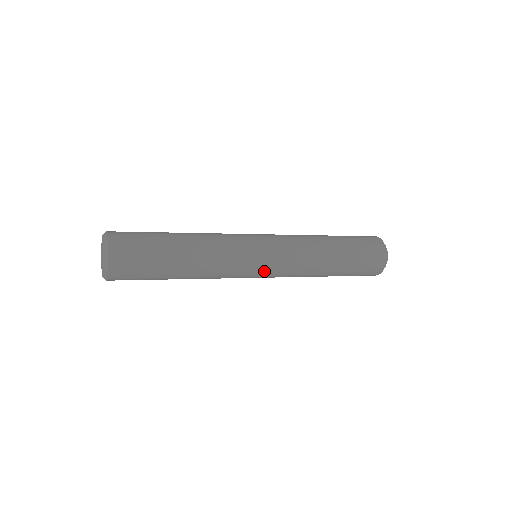
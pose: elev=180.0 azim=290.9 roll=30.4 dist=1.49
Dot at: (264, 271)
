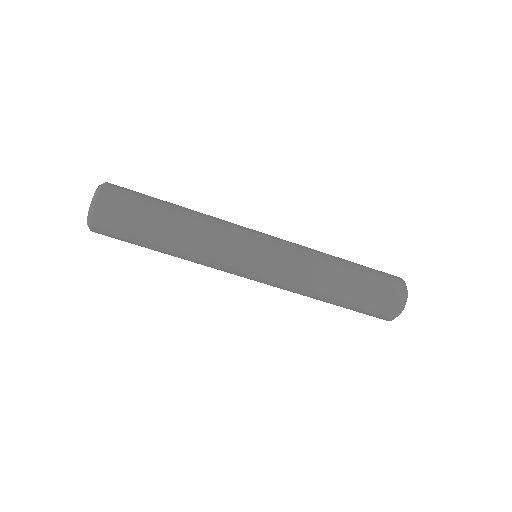
Dot at: (267, 242)
